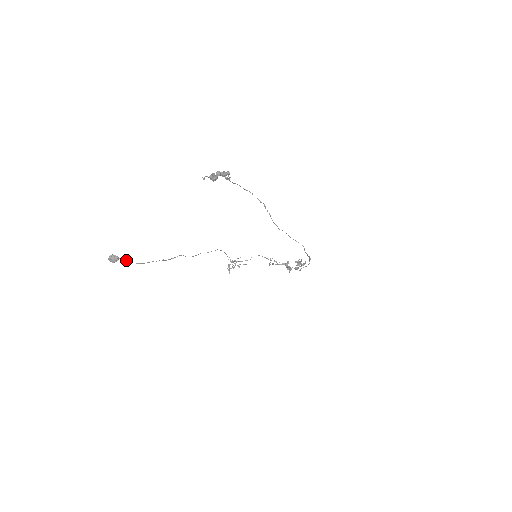
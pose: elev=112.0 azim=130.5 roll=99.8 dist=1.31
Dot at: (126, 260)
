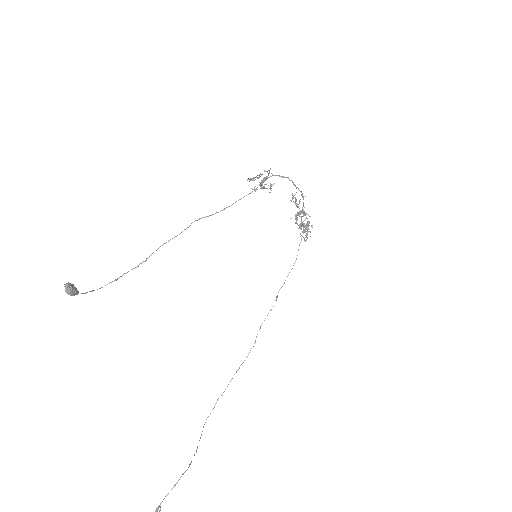
Dot at: occluded
